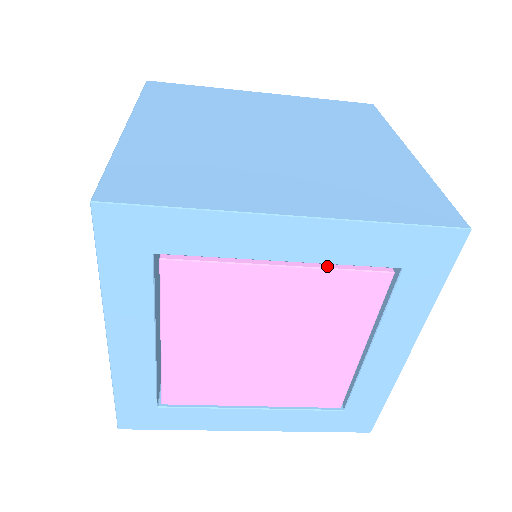
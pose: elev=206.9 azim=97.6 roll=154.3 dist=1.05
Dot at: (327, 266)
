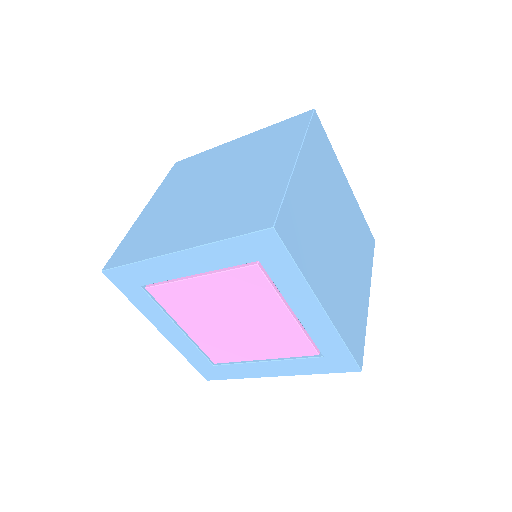
Dot at: (304, 329)
